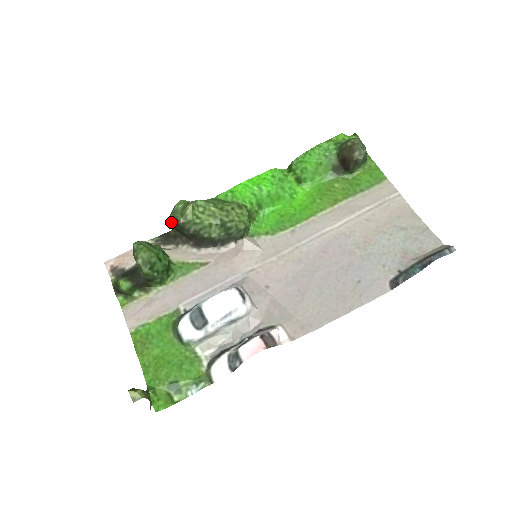
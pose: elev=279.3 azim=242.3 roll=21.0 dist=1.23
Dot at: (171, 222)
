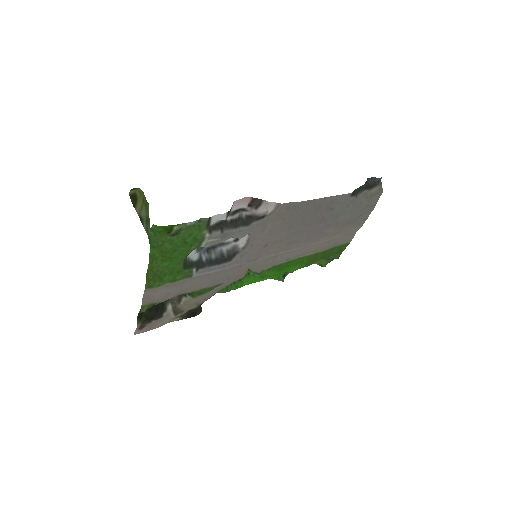
Dot at: occluded
